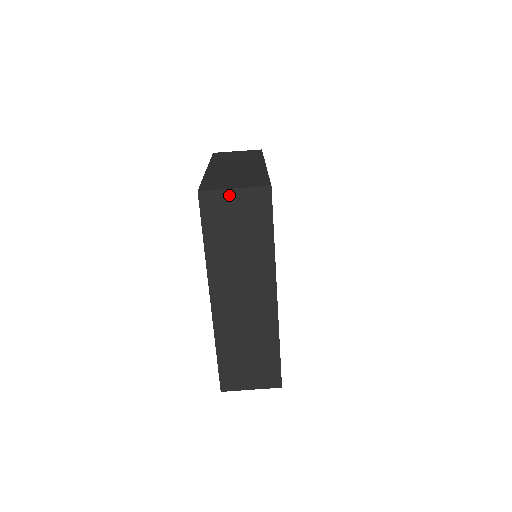
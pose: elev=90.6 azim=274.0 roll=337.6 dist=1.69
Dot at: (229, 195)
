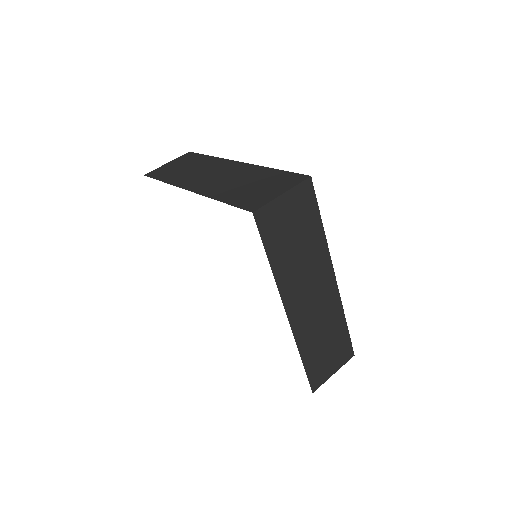
Dot at: (165, 166)
